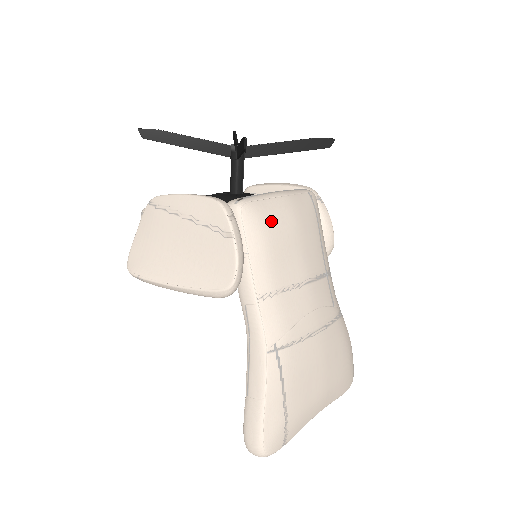
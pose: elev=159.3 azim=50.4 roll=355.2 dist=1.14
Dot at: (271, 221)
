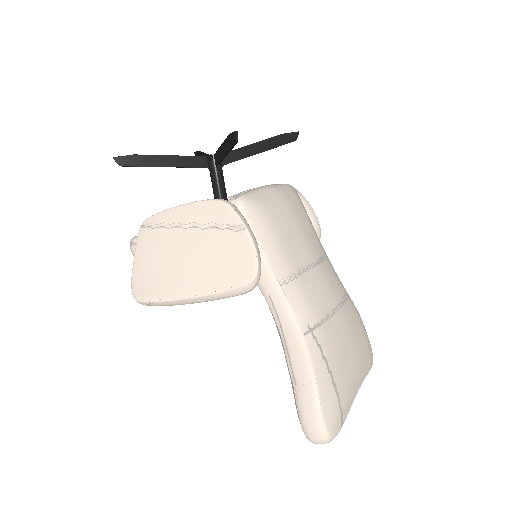
Dot at: (271, 210)
